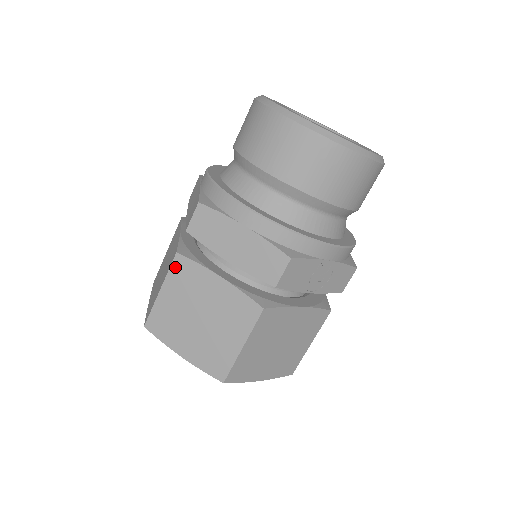
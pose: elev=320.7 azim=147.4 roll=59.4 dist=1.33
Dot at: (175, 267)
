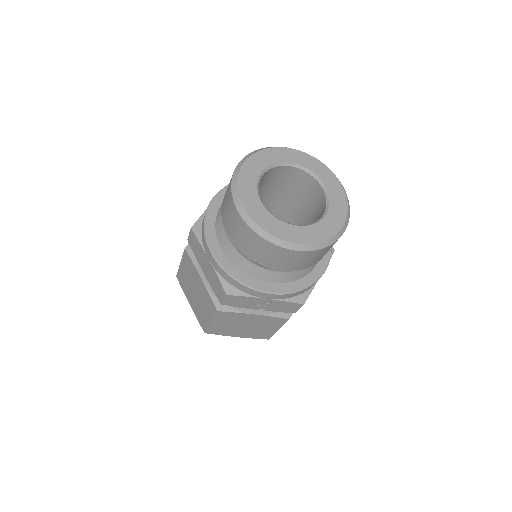
Dot at: (185, 256)
